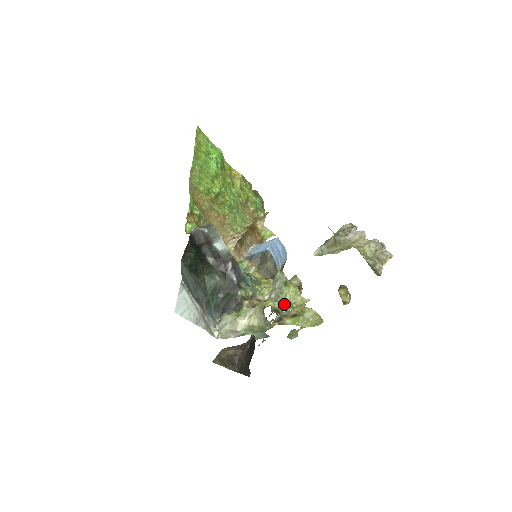
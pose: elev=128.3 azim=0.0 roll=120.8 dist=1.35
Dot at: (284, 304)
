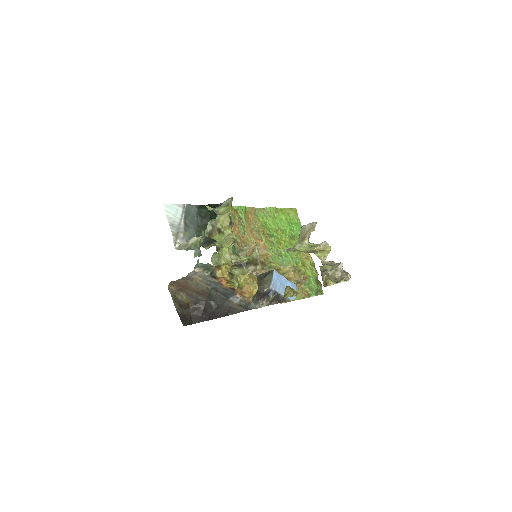
Dot at: (215, 210)
